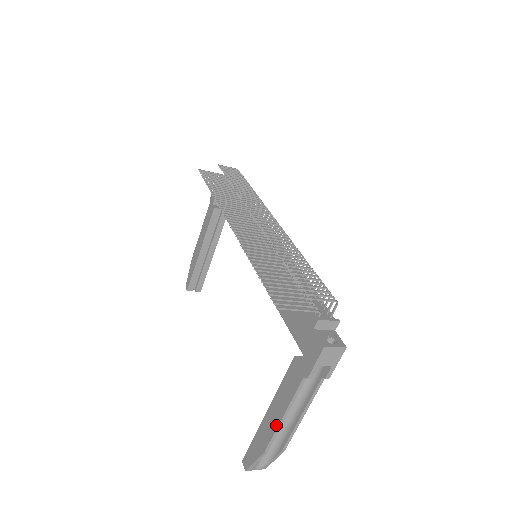
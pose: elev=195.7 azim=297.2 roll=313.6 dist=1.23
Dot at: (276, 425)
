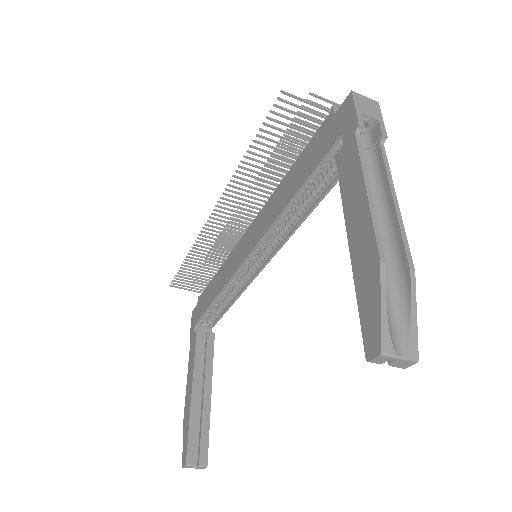
Dot at: (366, 212)
